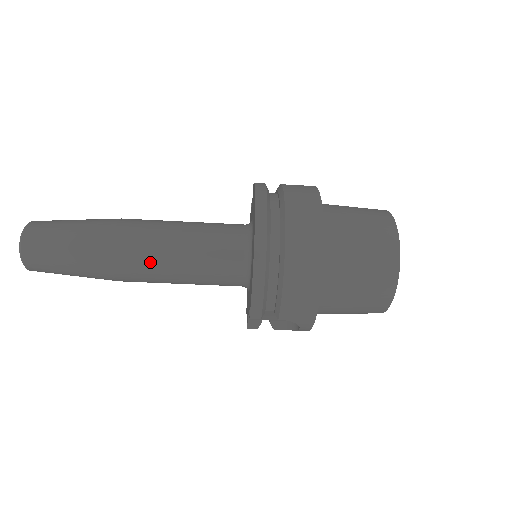
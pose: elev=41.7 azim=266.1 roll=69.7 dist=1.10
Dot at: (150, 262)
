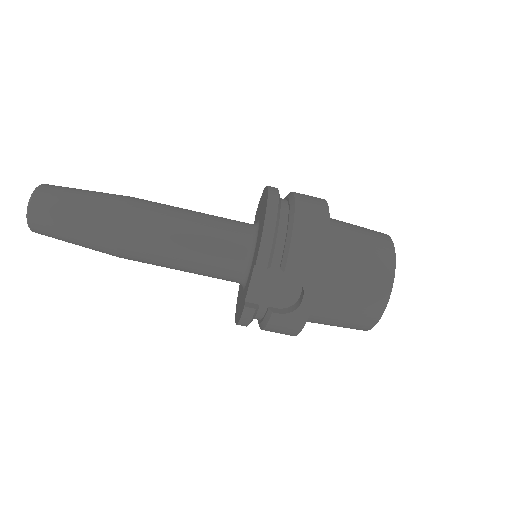
Dot at: (160, 220)
